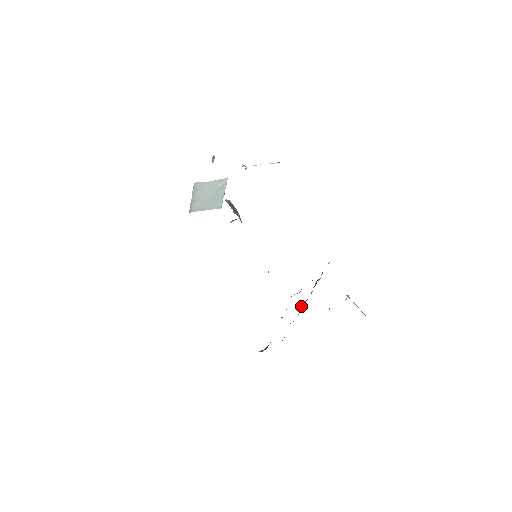
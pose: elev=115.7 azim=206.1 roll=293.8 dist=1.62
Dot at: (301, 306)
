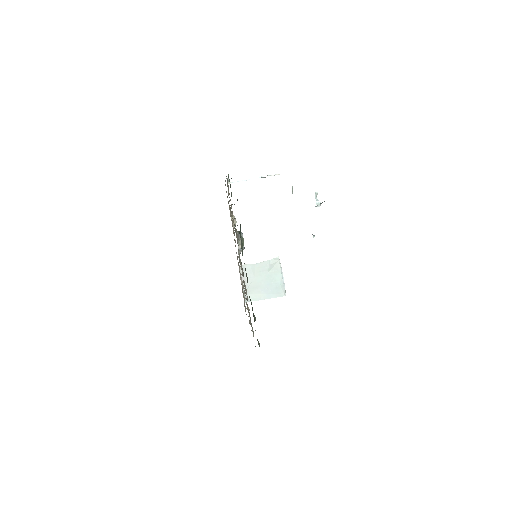
Dot at: occluded
